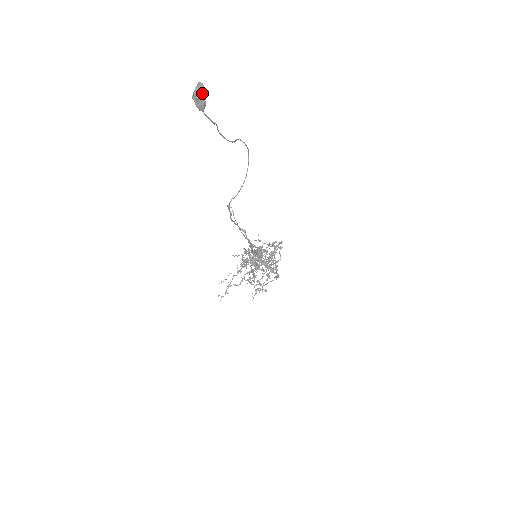
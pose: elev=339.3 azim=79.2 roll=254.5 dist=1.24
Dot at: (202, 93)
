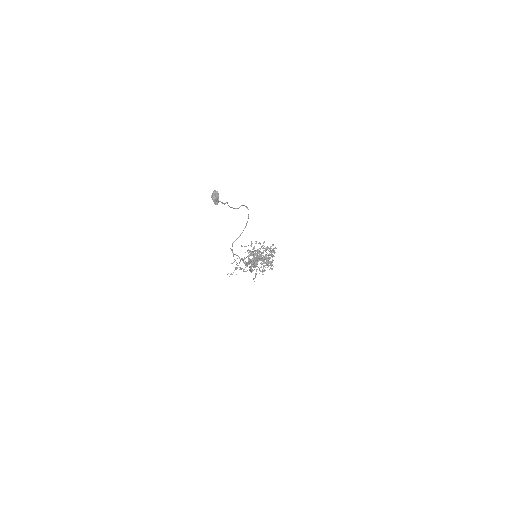
Dot at: (217, 197)
